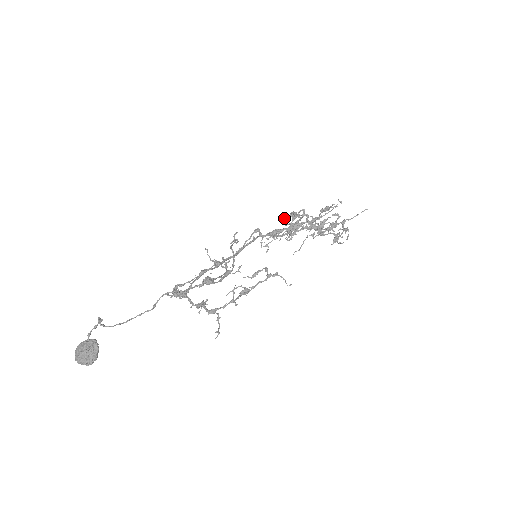
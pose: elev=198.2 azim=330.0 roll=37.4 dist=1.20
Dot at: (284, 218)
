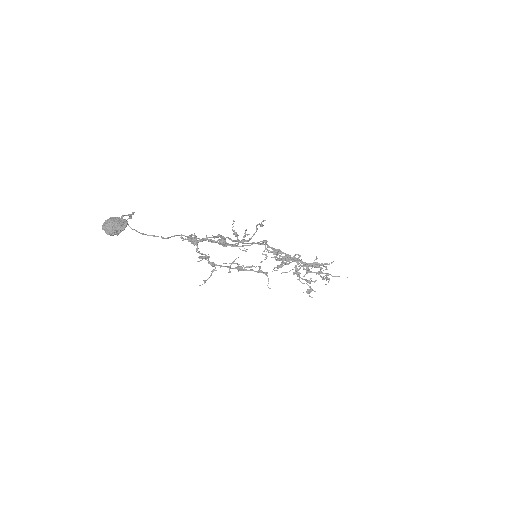
Dot at: (280, 255)
